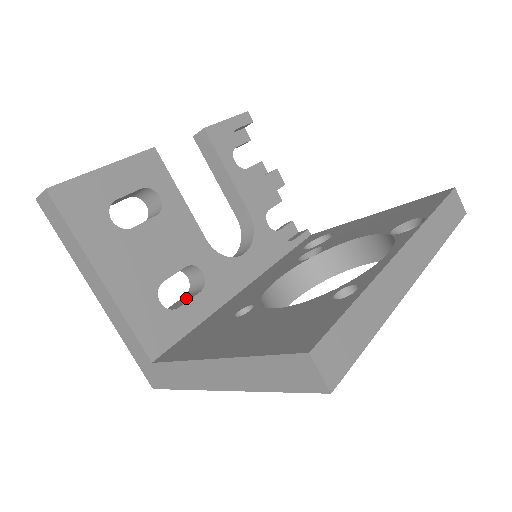
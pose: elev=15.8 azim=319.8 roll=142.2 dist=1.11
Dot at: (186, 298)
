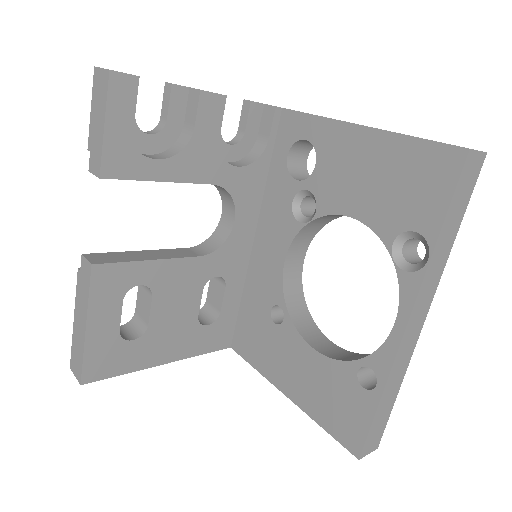
Dot at: (216, 290)
